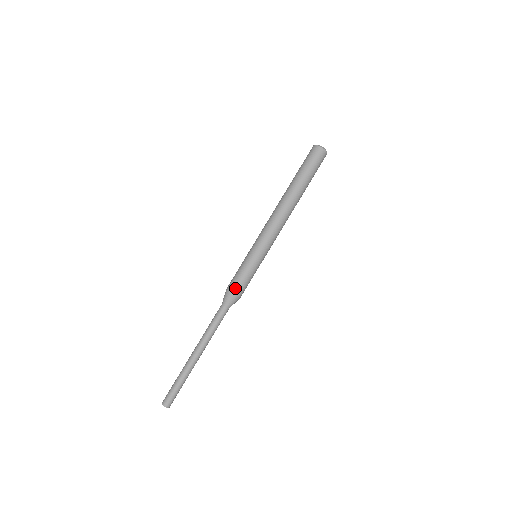
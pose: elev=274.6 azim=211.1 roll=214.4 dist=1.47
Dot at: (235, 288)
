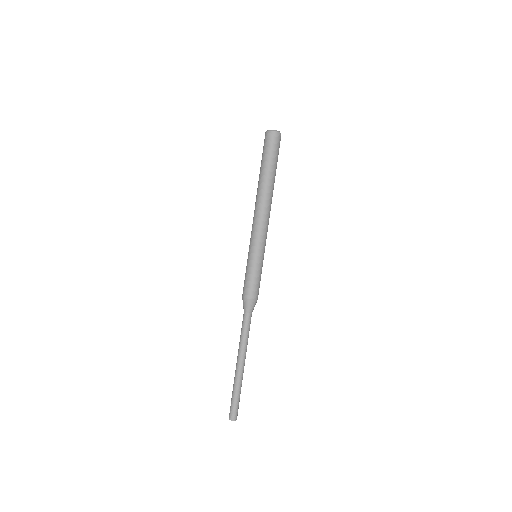
Dot at: (248, 293)
